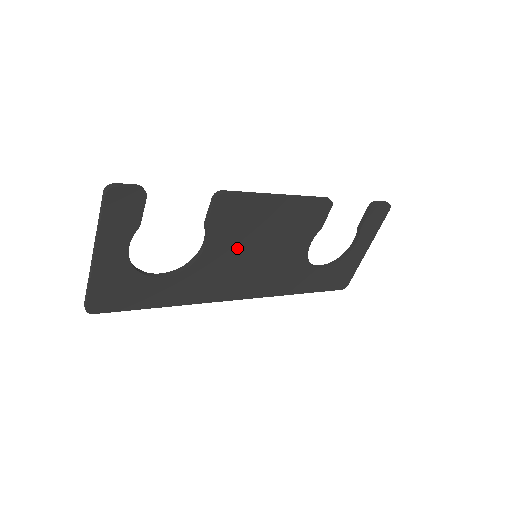
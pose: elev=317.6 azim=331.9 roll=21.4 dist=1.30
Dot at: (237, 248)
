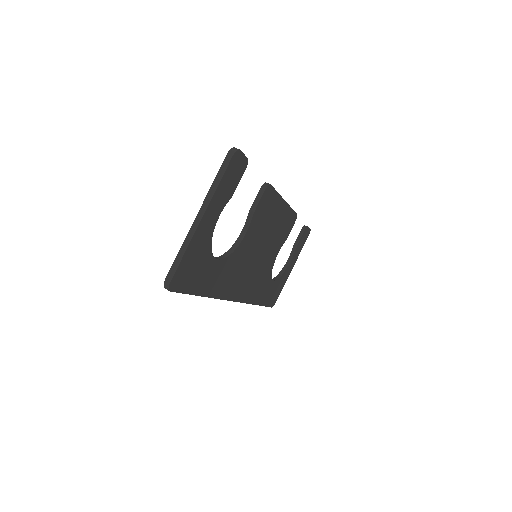
Dot at: (255, 243)
